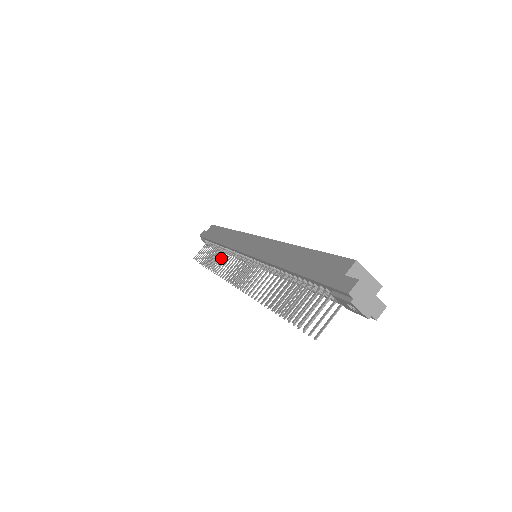
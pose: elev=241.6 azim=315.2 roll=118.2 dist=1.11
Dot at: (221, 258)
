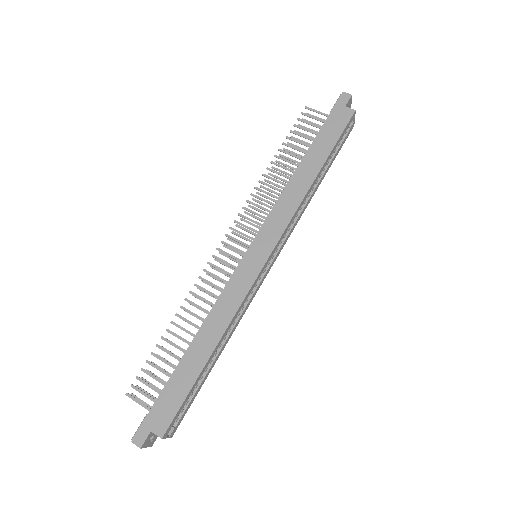
Dot at: (273, 188)
